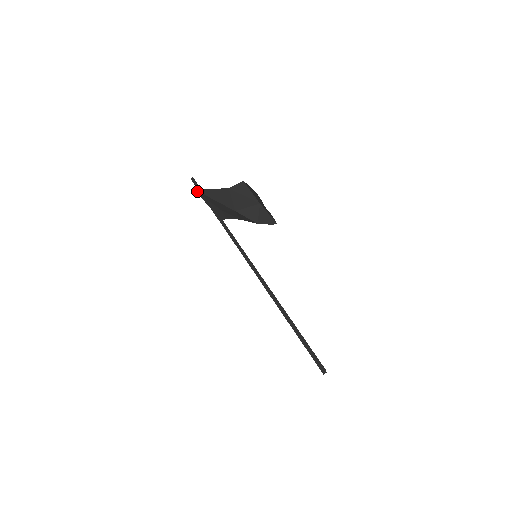
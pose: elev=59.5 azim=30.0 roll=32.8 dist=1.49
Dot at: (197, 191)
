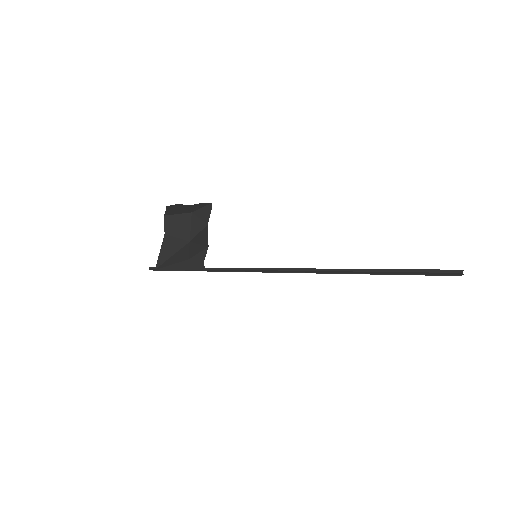
Dot at: (158, 268)
